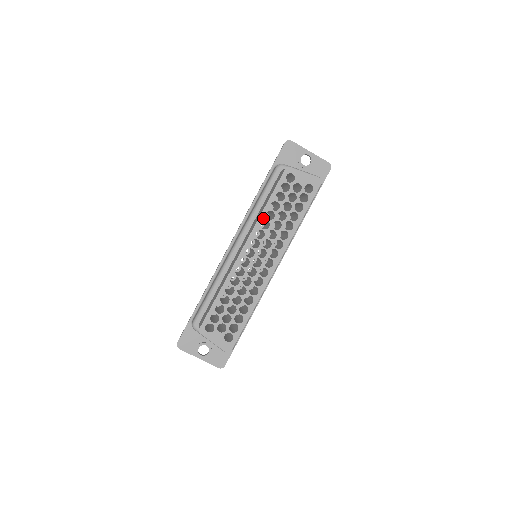
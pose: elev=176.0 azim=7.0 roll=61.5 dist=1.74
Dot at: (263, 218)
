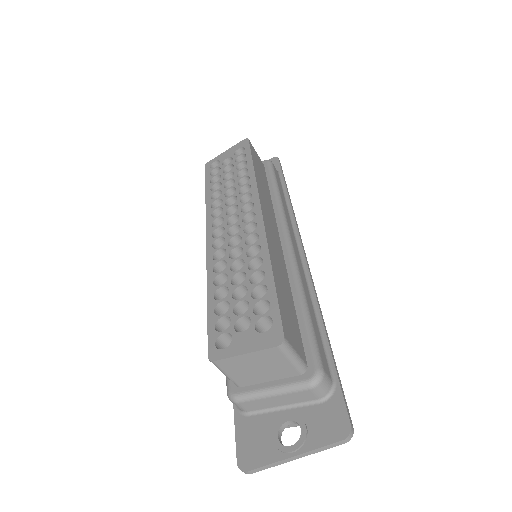
Dot at: (210, 203)
